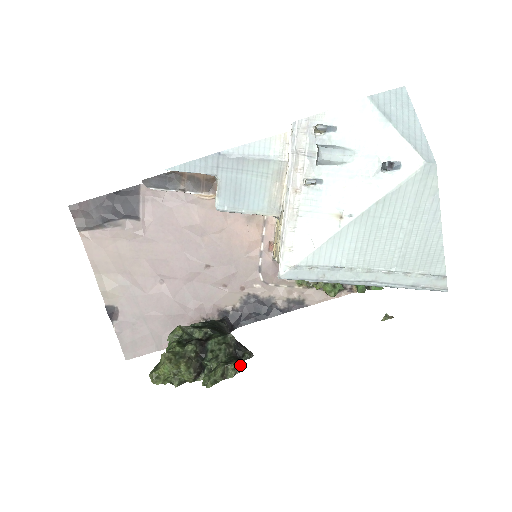
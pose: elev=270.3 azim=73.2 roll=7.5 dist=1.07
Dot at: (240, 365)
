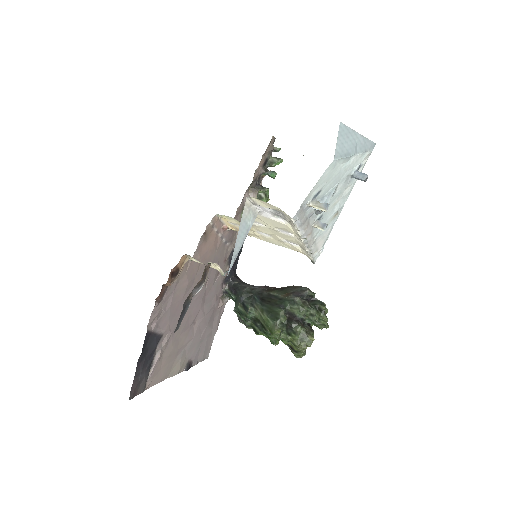
Dot at: (322, 303)
